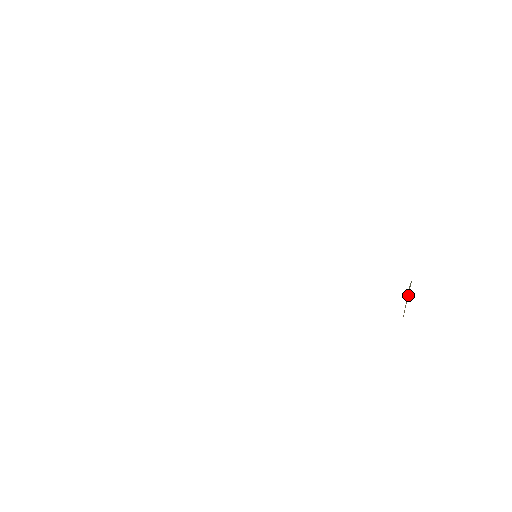
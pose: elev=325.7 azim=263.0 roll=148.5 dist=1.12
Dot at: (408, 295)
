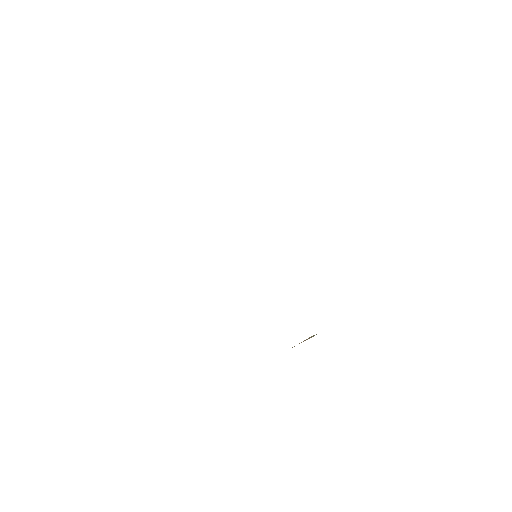
Dot at: occluded
